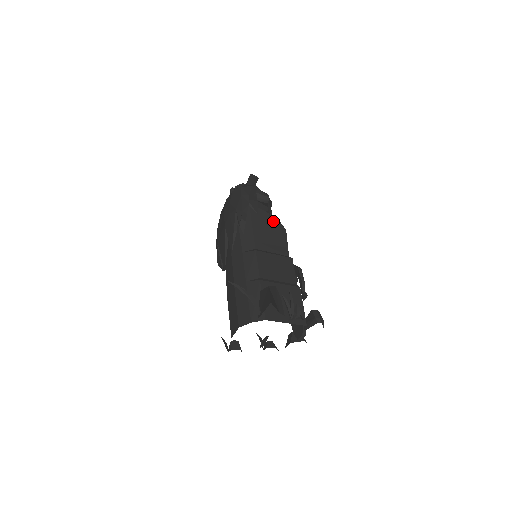
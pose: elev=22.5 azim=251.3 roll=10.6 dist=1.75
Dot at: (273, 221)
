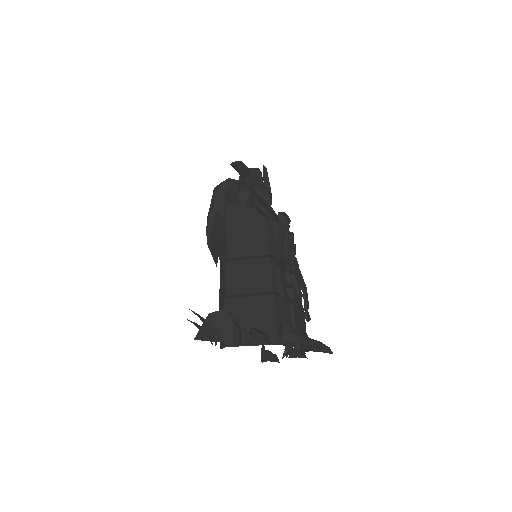
Dot at: (250, 215)
